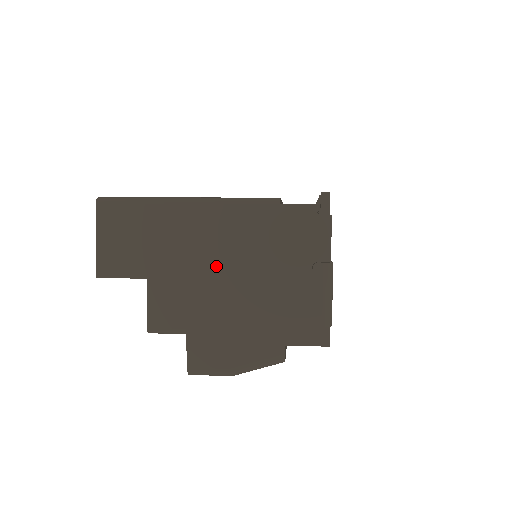
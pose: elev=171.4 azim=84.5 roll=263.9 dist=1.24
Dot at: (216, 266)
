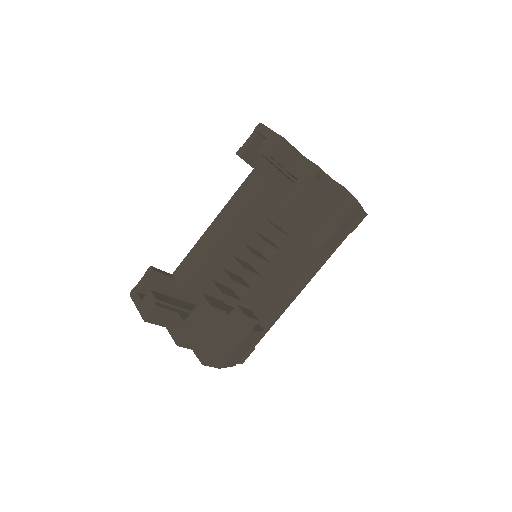
Dot at: occluded
